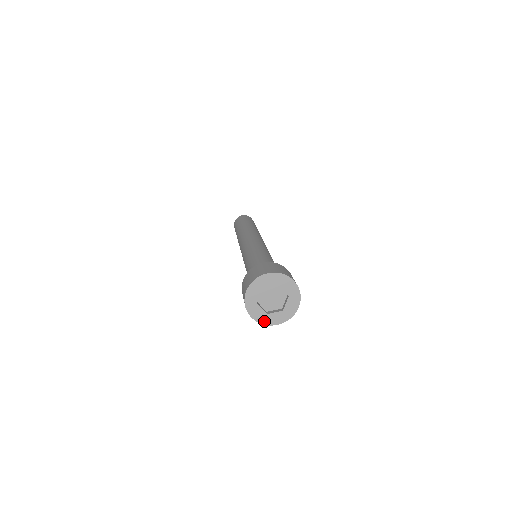
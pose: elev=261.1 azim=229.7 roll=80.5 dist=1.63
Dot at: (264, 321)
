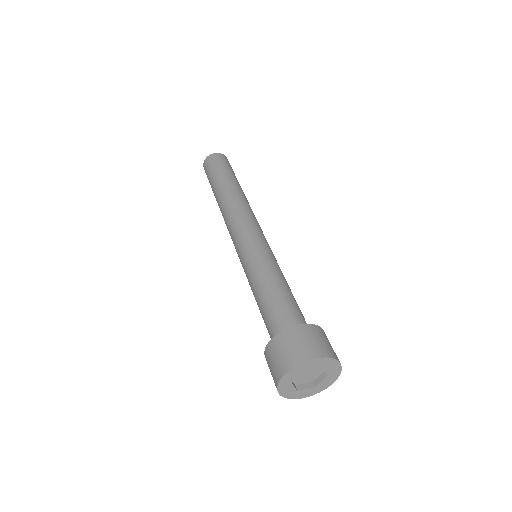
Dot at: (317, 391)
